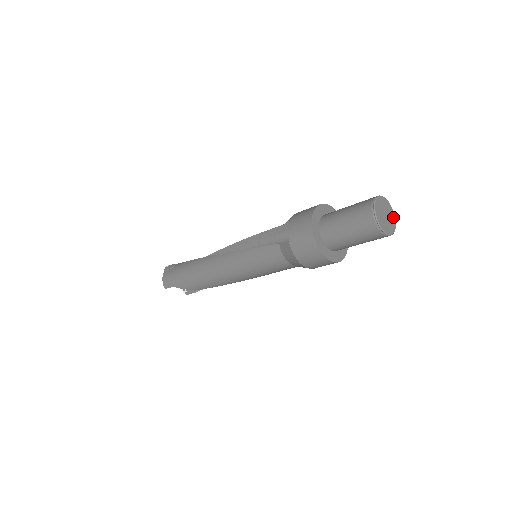
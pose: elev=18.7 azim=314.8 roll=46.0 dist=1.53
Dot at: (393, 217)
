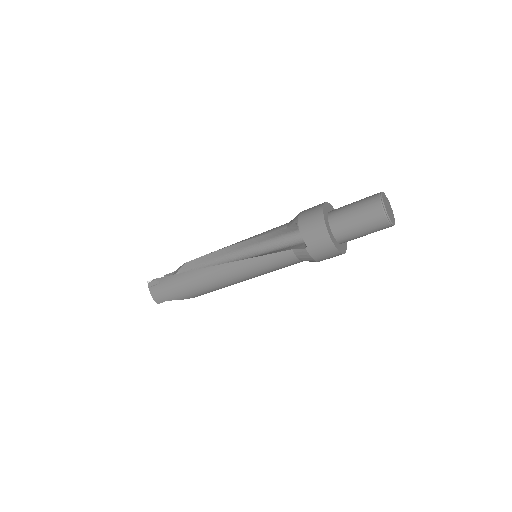
Dot at: (390, 205)
